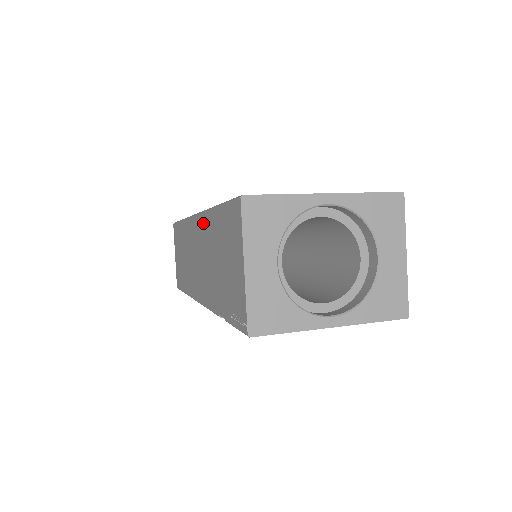
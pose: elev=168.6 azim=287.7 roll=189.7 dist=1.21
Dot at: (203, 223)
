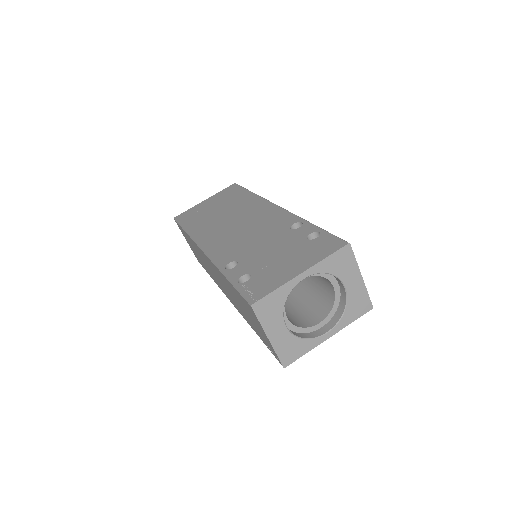
Dot at: (216, 269)
